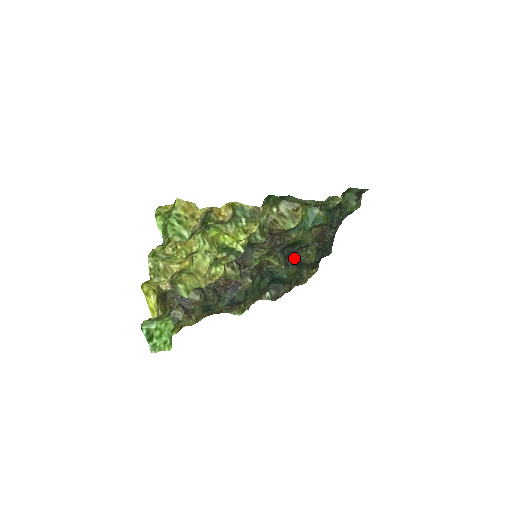
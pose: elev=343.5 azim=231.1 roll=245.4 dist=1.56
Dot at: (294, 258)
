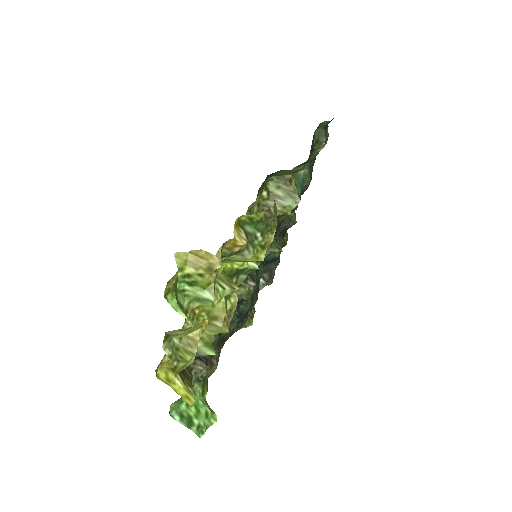
Dot at: (279, 229)
